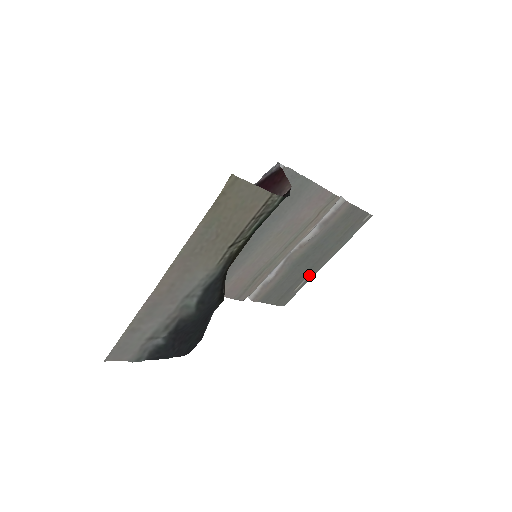
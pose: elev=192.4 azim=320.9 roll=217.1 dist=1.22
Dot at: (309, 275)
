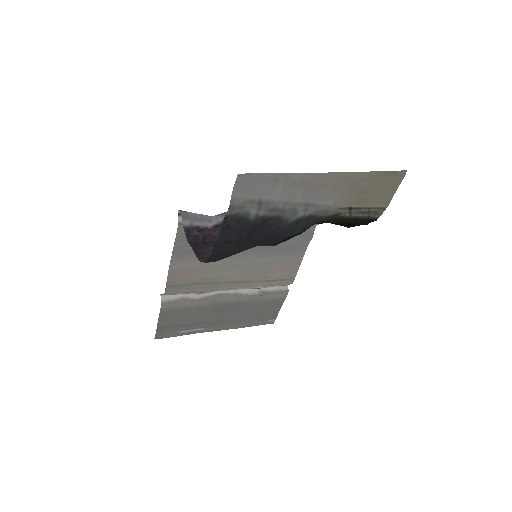
Dot at: (201, 329)
